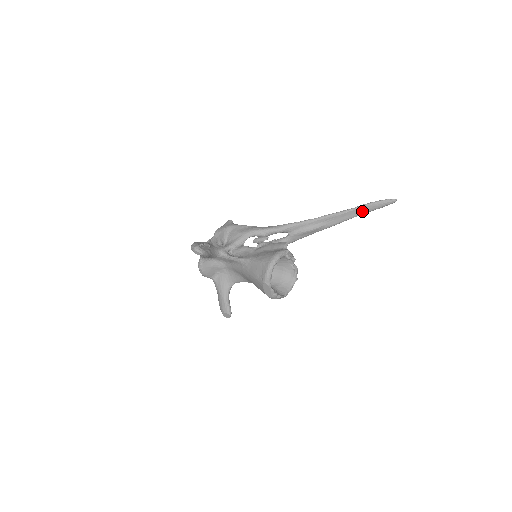
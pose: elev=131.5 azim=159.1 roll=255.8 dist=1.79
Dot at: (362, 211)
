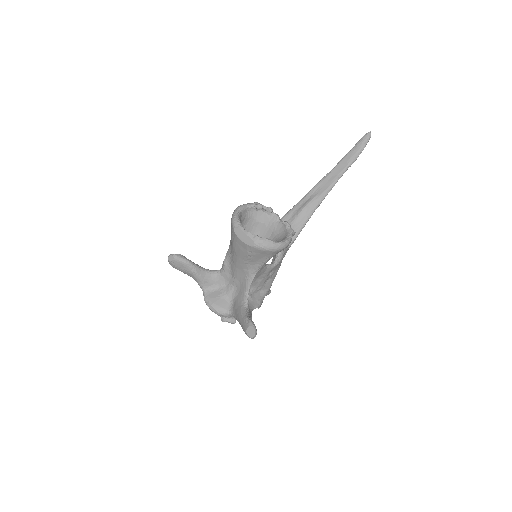
Dot at: (345, 163)
